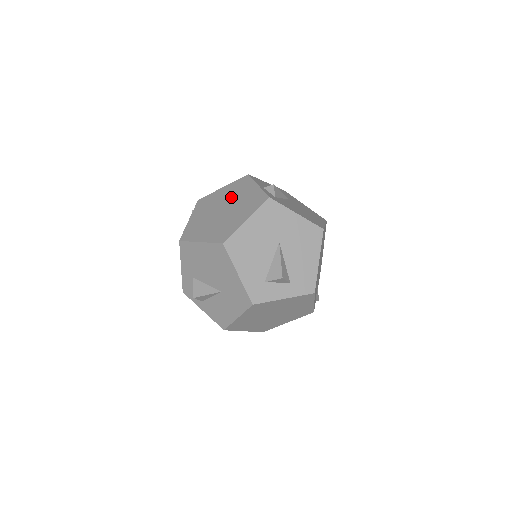
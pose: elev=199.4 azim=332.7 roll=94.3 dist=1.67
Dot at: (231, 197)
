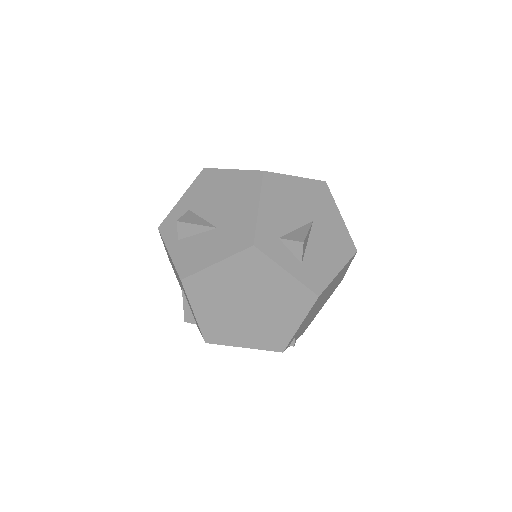
Dot at: occluded
